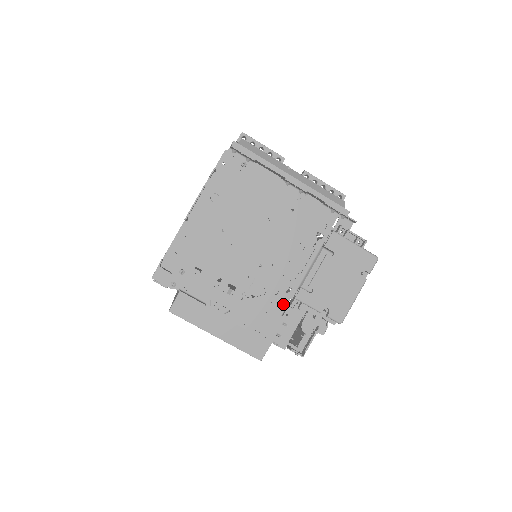
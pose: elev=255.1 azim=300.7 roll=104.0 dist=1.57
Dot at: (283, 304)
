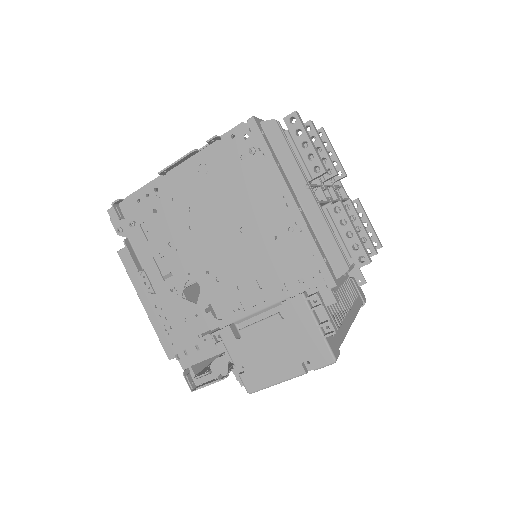
Dot at: (207, 327)
